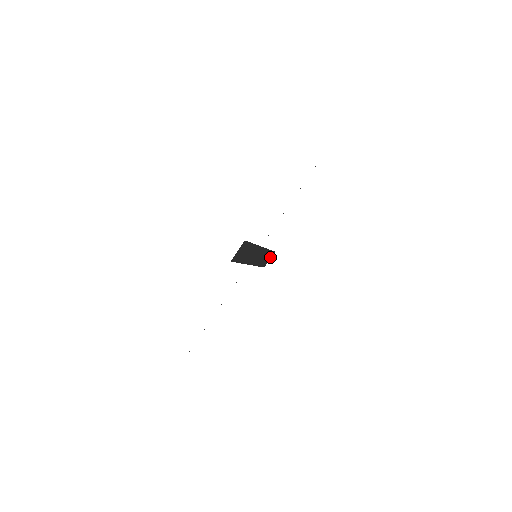
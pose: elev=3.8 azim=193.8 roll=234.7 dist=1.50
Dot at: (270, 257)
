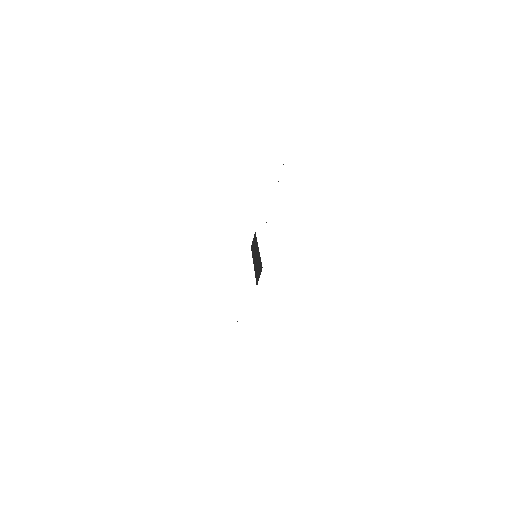
Dot at: (253, 238)
